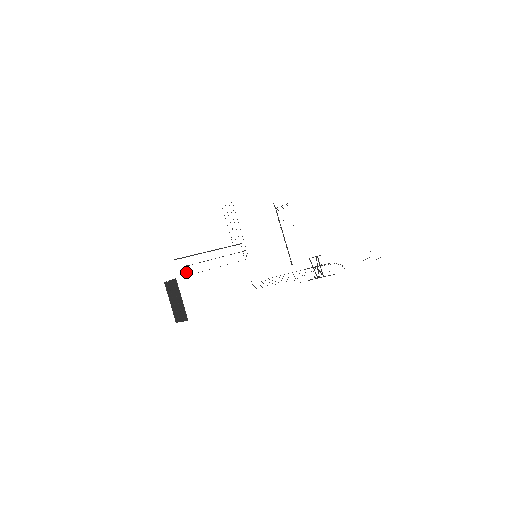
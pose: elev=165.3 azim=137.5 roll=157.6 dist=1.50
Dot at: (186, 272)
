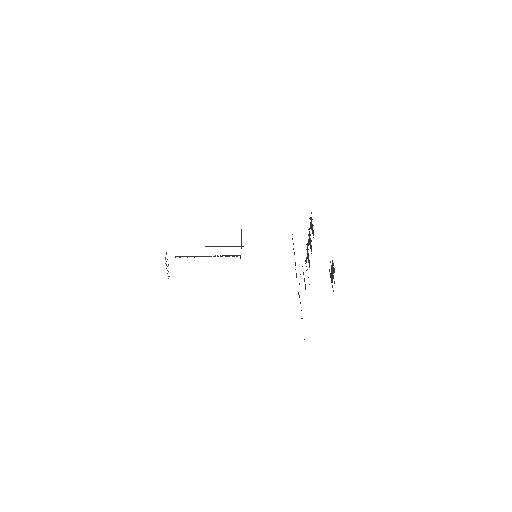
Dot at: occluded
